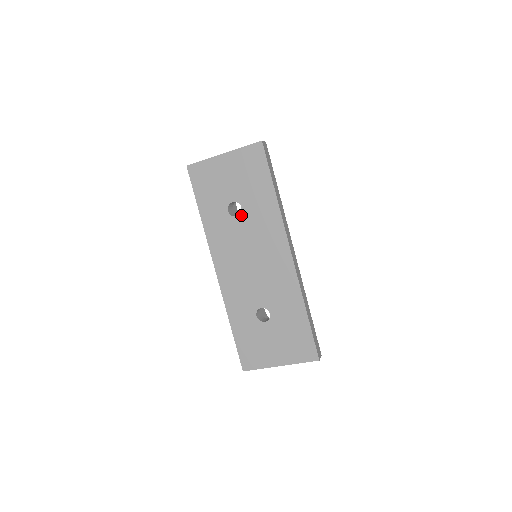
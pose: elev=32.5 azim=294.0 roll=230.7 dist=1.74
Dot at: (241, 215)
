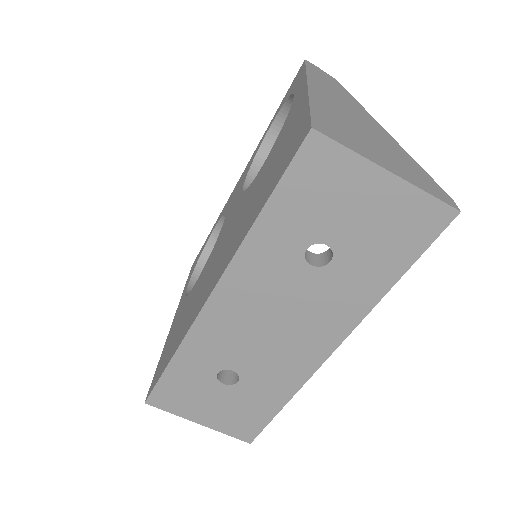
Dot at: (319, 269)
